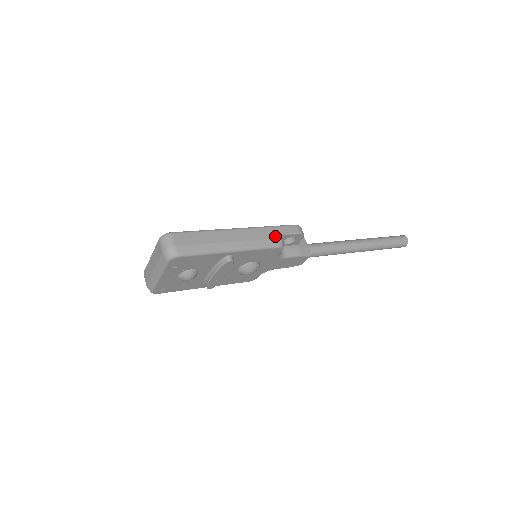
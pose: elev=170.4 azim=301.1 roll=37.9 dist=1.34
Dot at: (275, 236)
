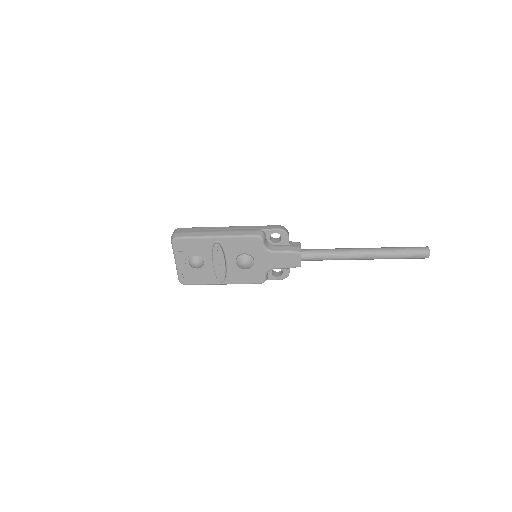
Dot at: (255, 230)
